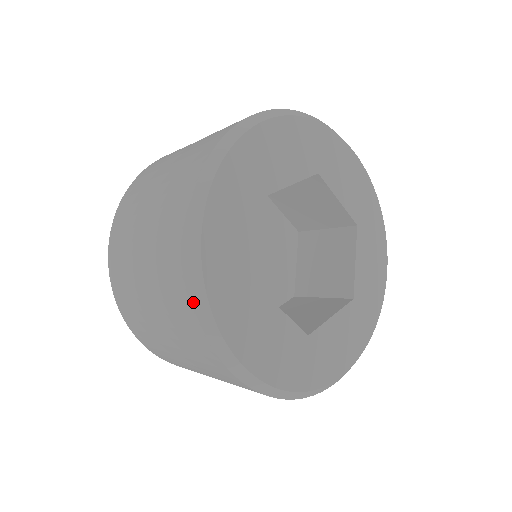
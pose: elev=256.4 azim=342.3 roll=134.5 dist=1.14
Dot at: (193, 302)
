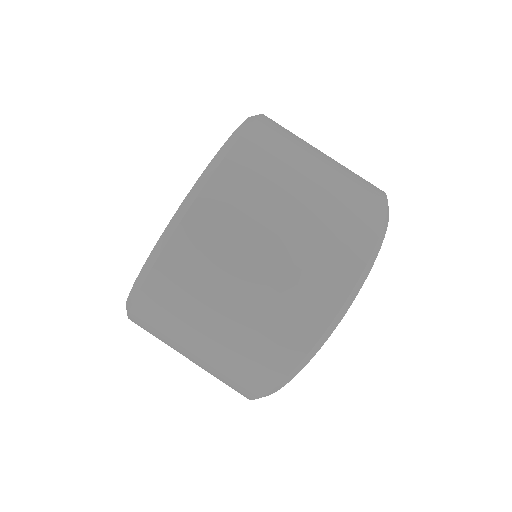
Dot at: (339, 312)
